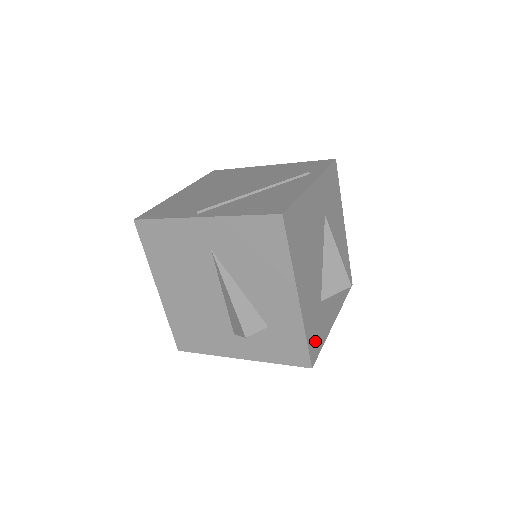
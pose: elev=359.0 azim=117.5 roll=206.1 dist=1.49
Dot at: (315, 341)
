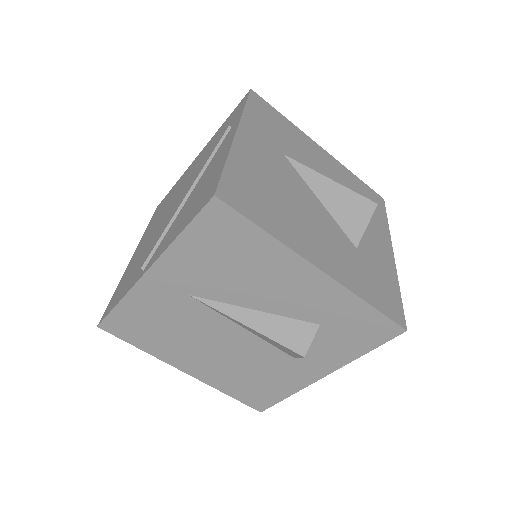
Dot at: (385, 297)
